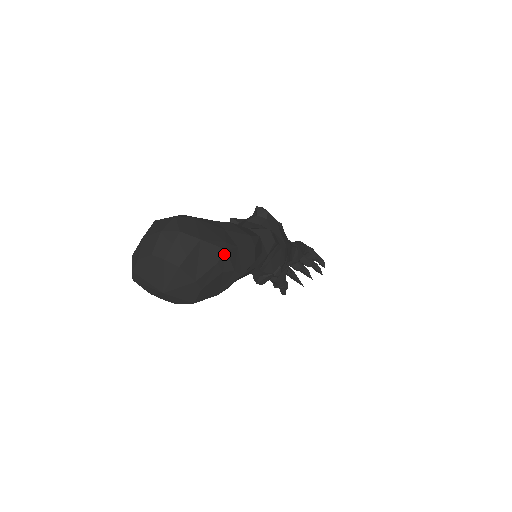
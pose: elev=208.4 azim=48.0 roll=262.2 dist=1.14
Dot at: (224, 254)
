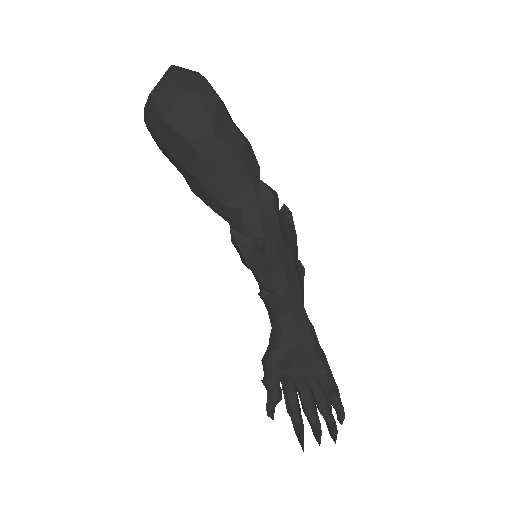
Dot at: (214, 98)
